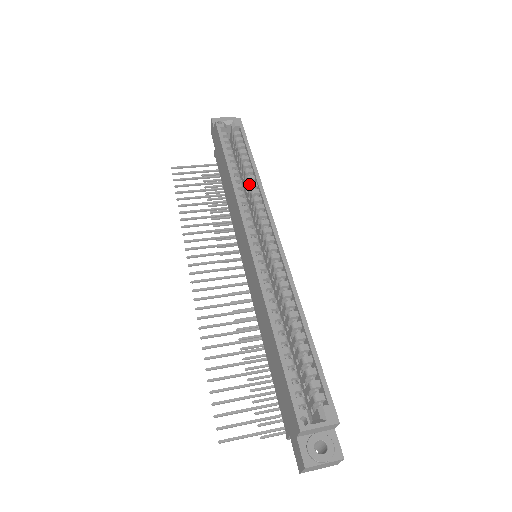
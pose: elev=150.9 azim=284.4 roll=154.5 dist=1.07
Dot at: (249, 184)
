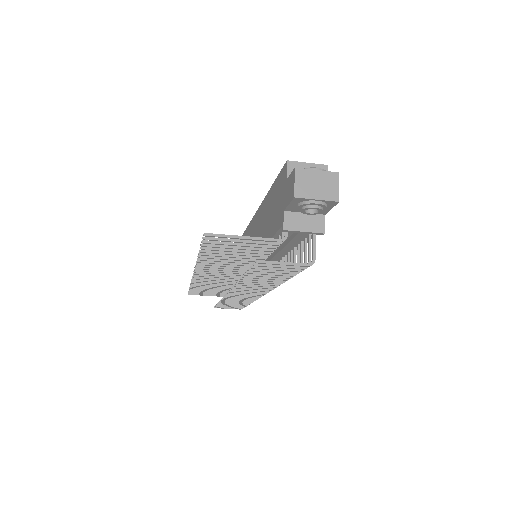
Dot at: occluded
